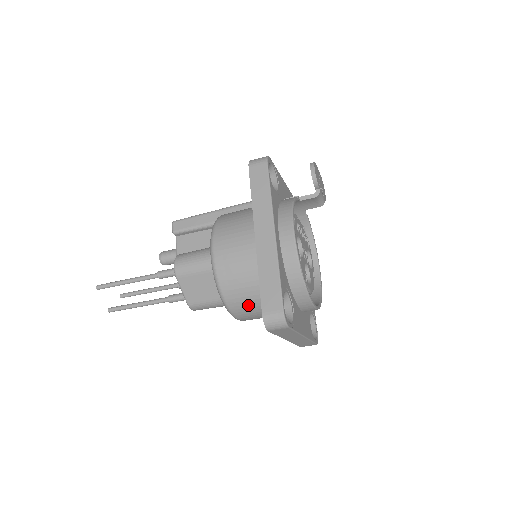
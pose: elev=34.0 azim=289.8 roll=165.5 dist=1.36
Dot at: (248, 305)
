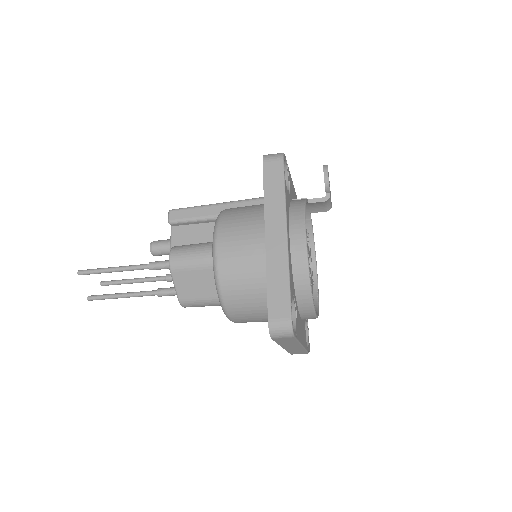
Dot at: (247, 308)
